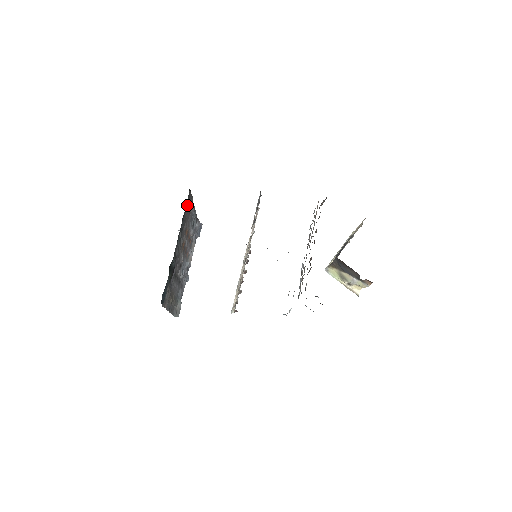
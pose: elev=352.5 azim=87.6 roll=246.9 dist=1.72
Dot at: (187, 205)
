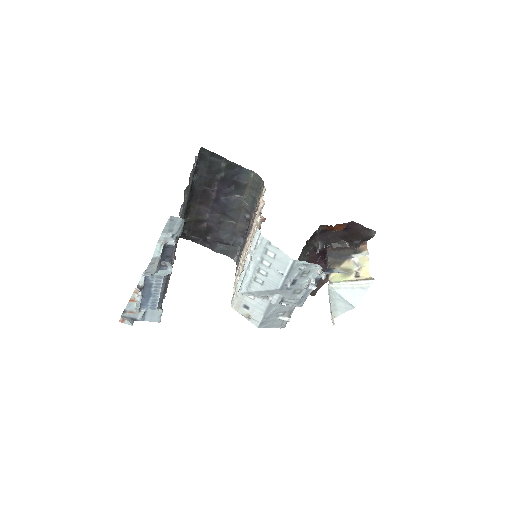
Dot at: occluded
